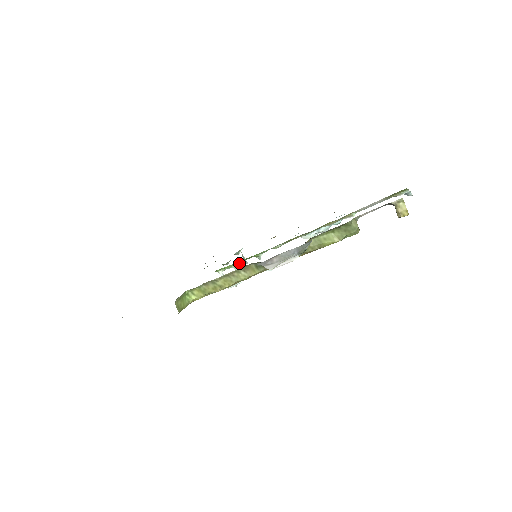
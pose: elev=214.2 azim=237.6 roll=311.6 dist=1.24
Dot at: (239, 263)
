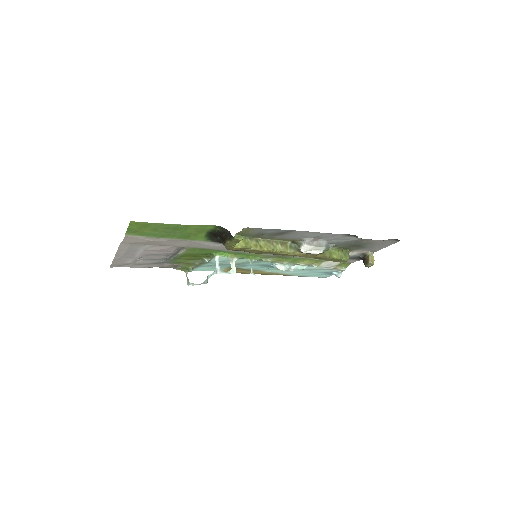
Dot at: (235, 257)
